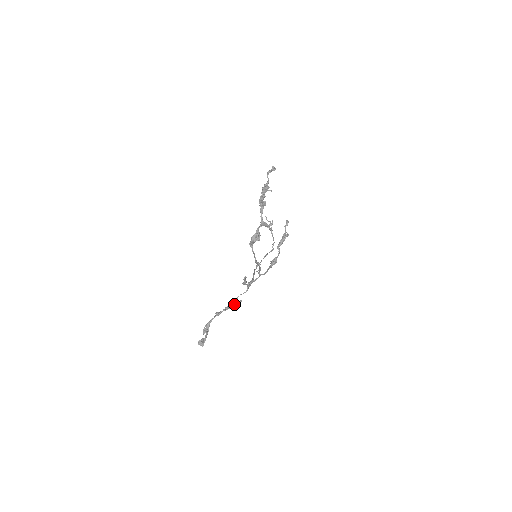
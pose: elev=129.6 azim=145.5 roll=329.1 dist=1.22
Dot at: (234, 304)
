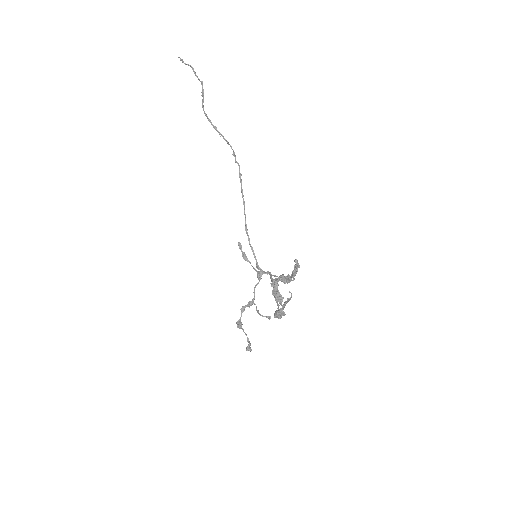
Dot at: occluded
